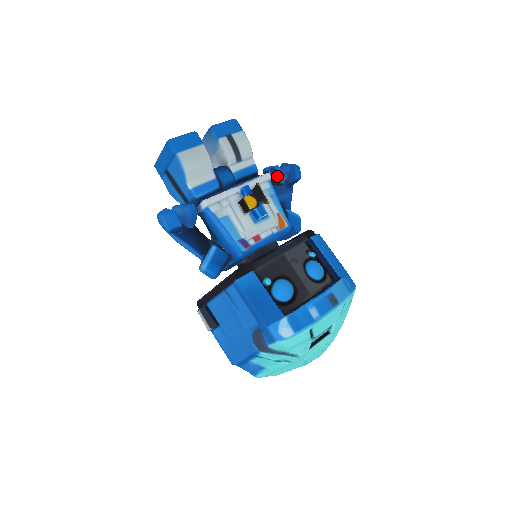
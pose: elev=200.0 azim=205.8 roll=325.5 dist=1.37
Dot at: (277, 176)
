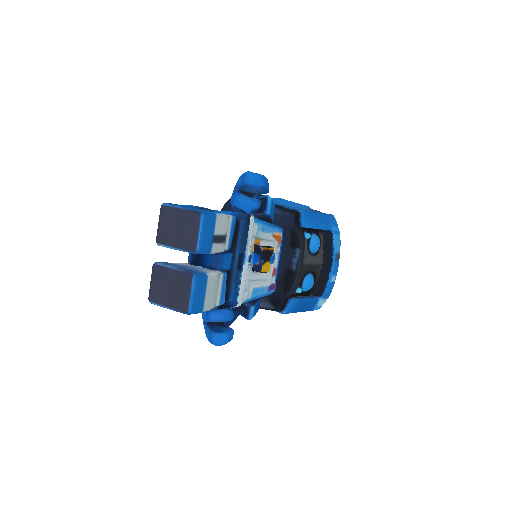
Dot at: occluded
